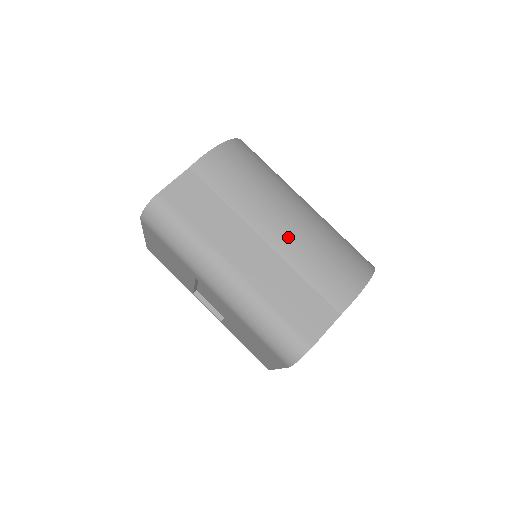
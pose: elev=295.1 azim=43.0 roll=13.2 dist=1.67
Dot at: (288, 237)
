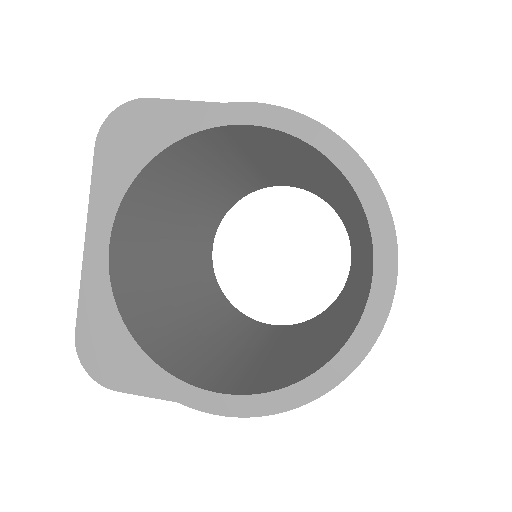
Dot at: occluded
